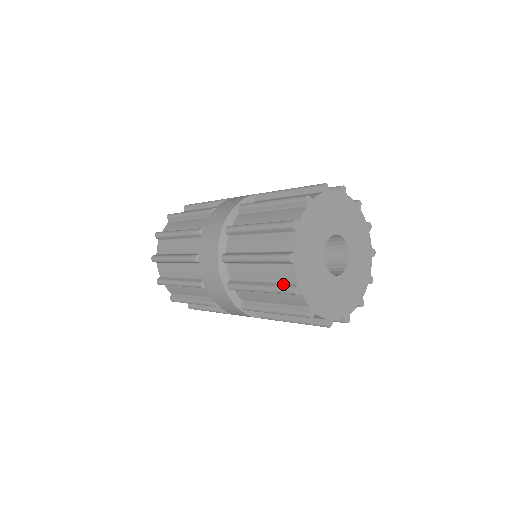
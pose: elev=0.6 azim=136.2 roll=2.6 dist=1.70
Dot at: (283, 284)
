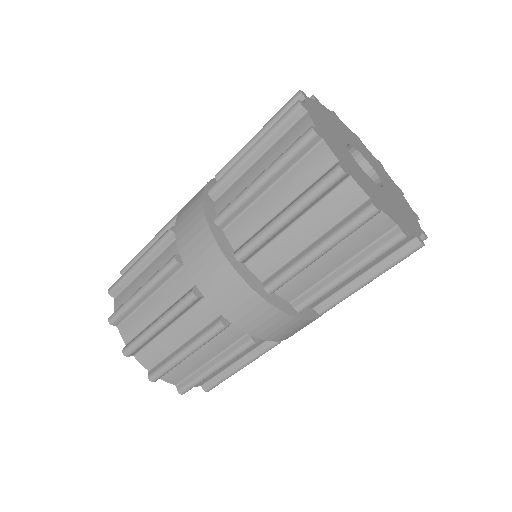
Dot at: occluded
